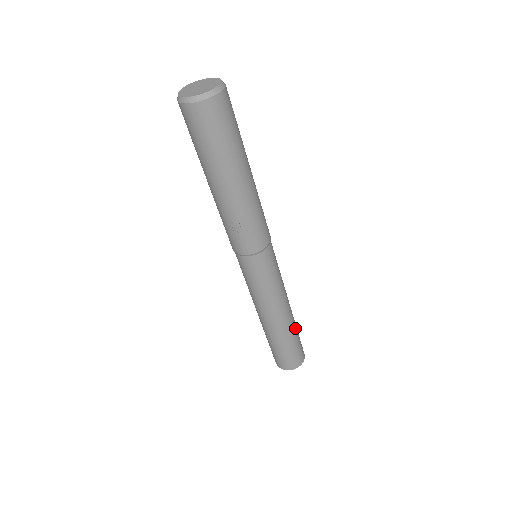
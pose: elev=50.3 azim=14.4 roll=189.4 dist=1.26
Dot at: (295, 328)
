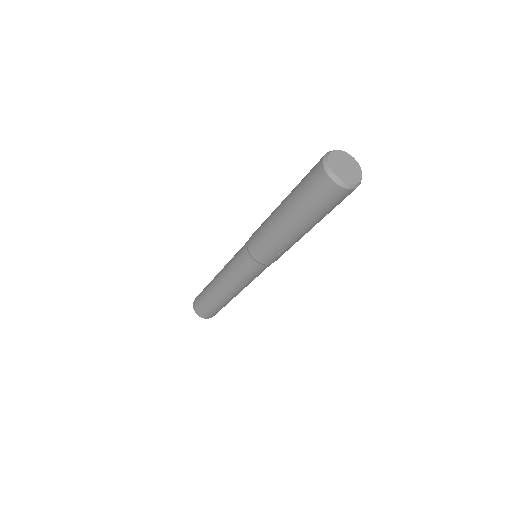
Dot at: occluded
